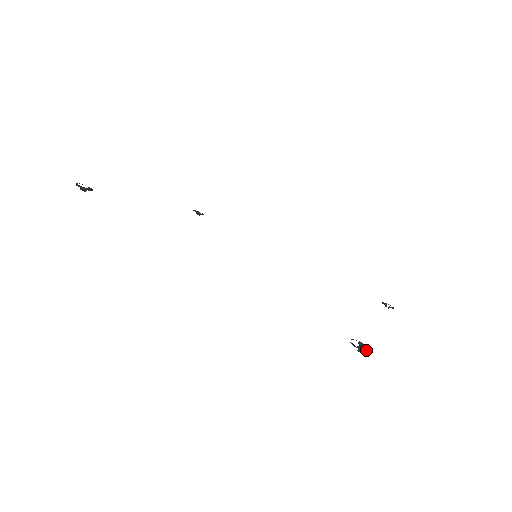
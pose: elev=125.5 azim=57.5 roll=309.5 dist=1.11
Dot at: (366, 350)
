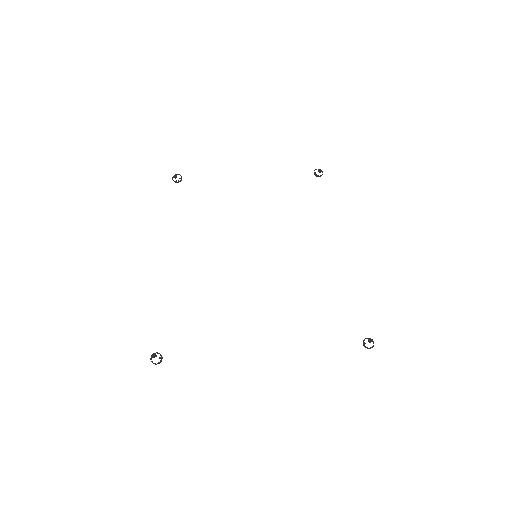
Dot at: occluded
